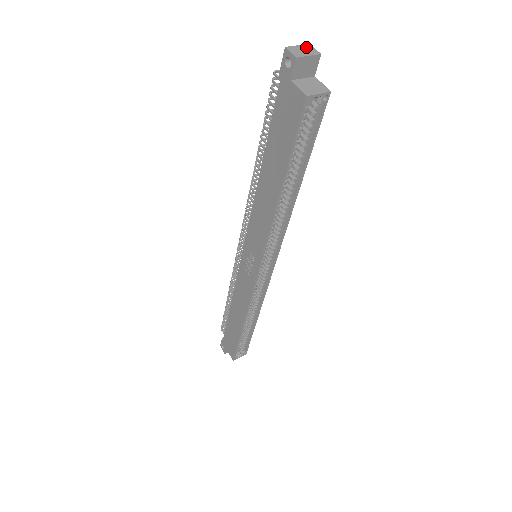
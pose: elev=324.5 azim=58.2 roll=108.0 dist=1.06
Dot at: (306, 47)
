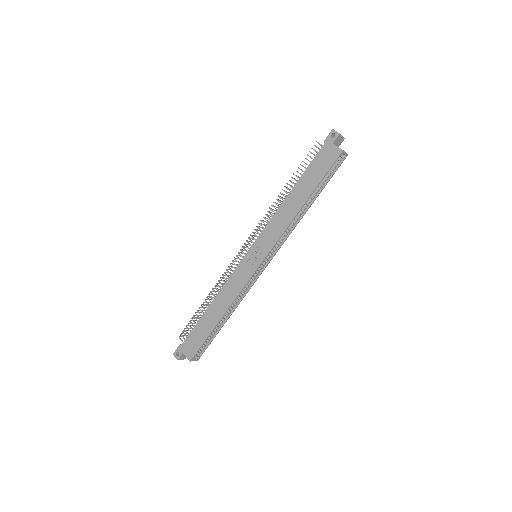
Dot at: occluded
